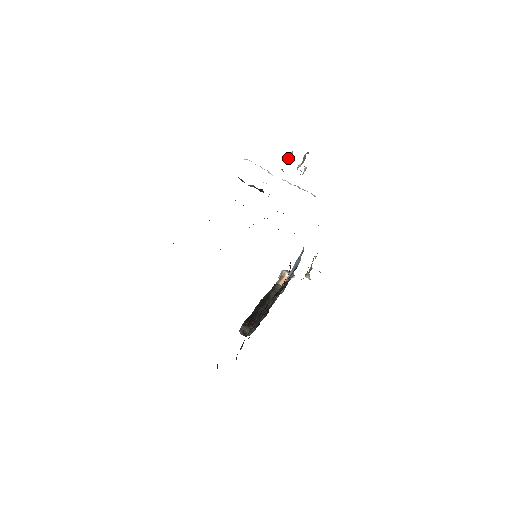
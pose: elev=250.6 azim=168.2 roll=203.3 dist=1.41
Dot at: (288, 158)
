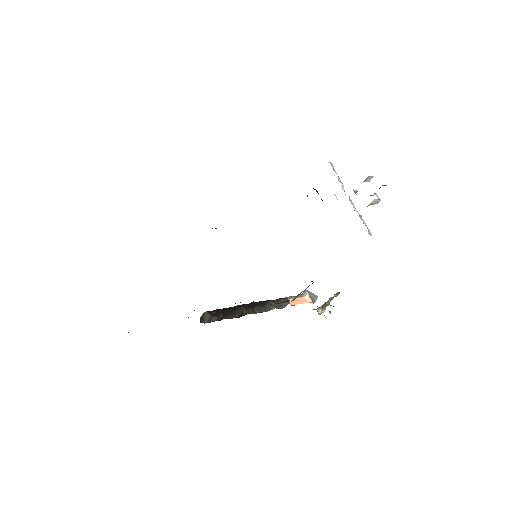
Dot at: (365, 181)
